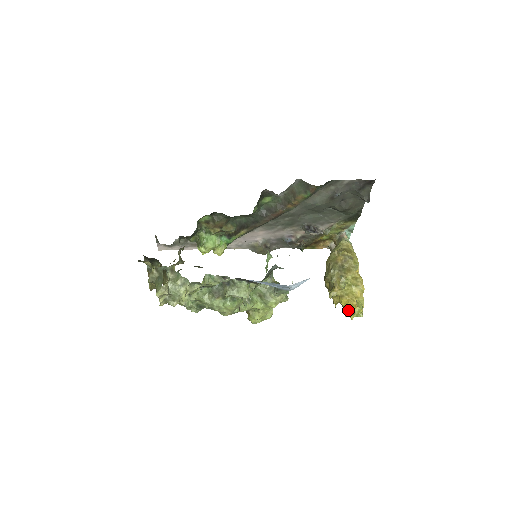
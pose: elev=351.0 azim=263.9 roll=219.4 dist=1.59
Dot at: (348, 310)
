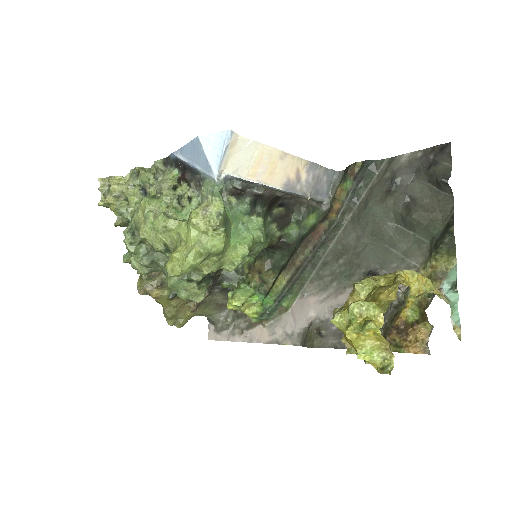
Dot at: occluded
